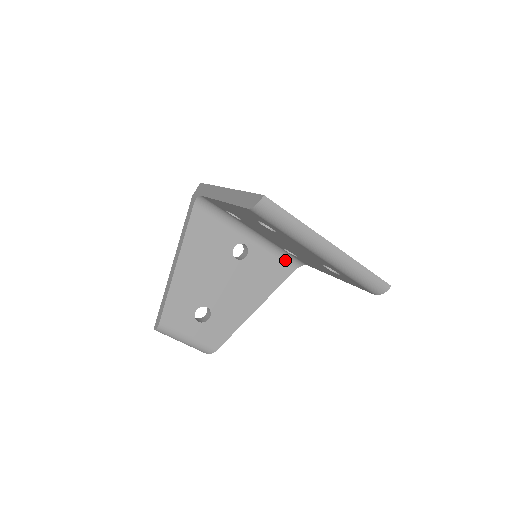
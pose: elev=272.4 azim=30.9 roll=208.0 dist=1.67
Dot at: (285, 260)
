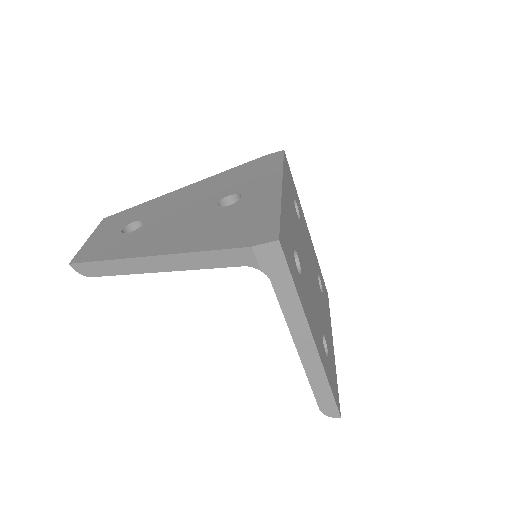
Dot at: occluded
